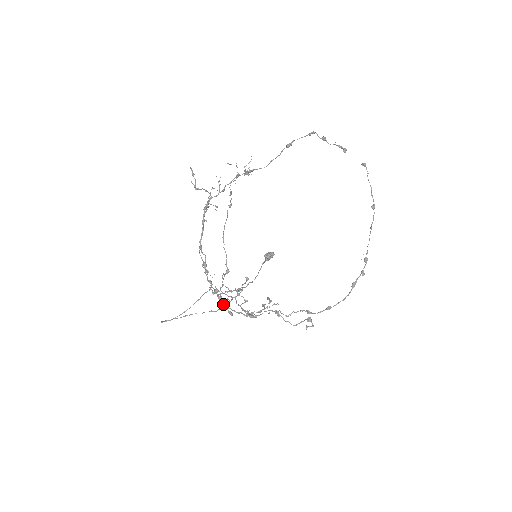
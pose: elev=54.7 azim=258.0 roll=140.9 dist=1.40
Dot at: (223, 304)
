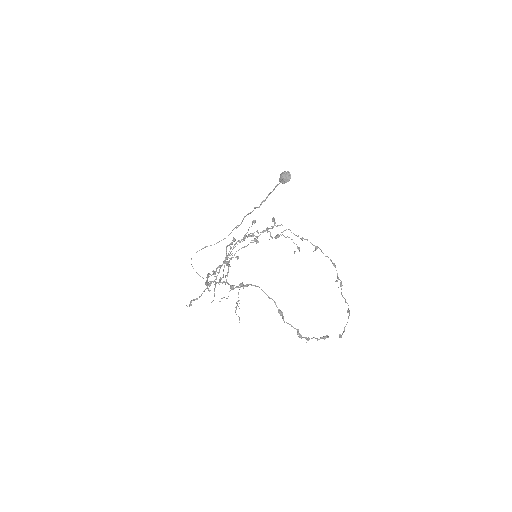
Dot at: (231, 259)
